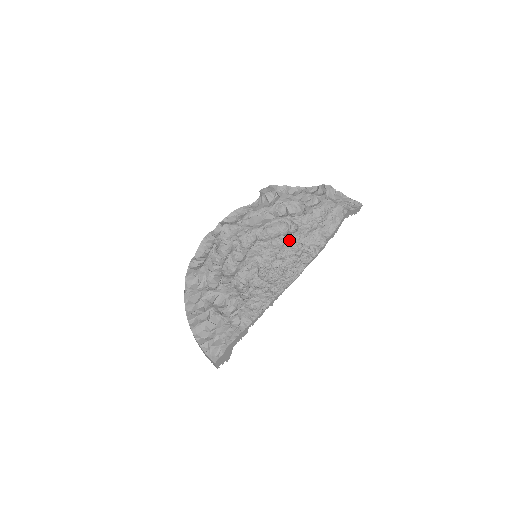
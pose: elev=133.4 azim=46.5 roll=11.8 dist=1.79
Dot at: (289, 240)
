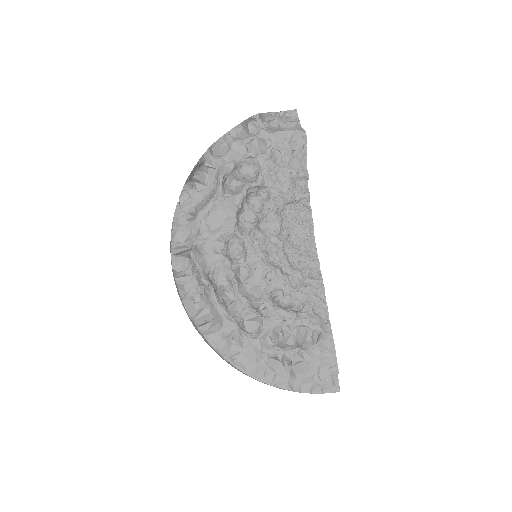
Dot at: (274, 210)
